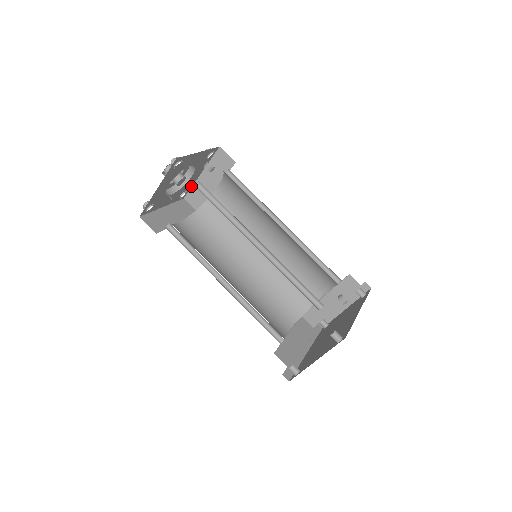
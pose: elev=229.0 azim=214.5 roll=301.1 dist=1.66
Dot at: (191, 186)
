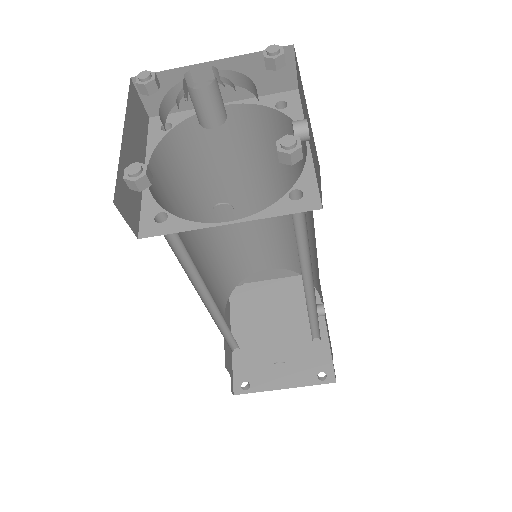
Dot at: (170, 70)
